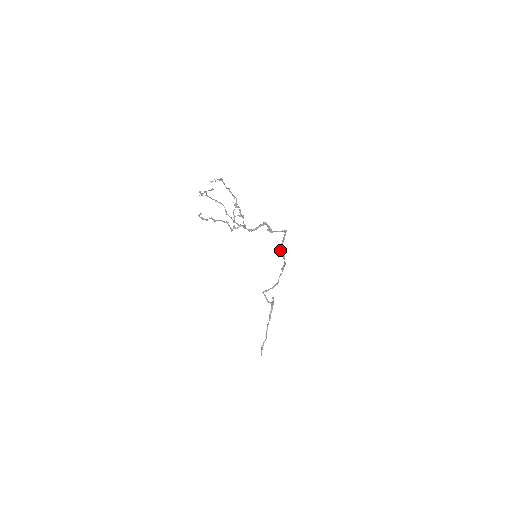
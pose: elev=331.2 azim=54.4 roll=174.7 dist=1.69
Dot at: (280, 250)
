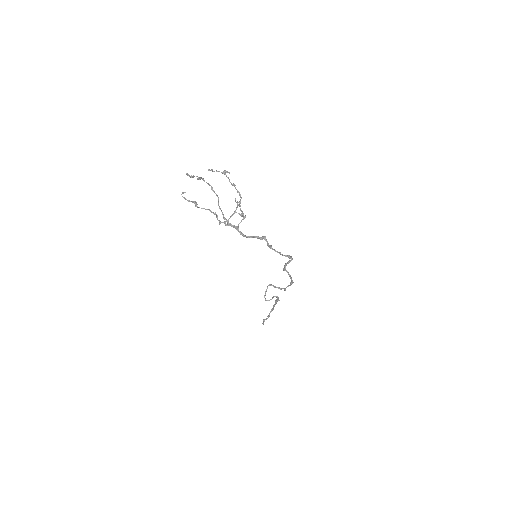
Dot at: (283, 268)
